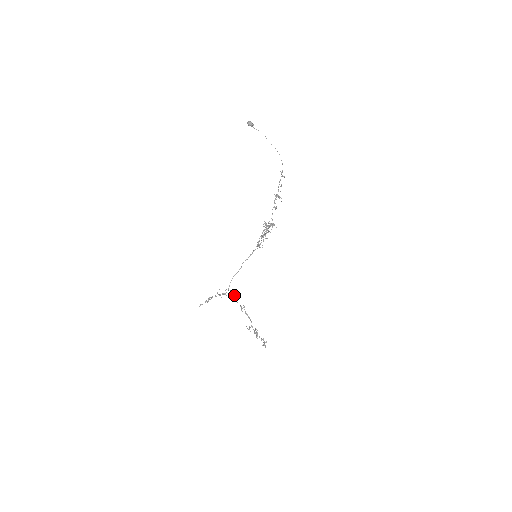
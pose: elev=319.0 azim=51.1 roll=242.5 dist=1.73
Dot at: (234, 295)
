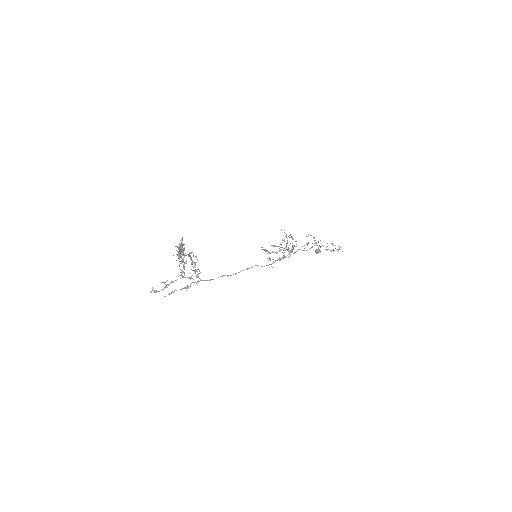
Dot at: occluded
